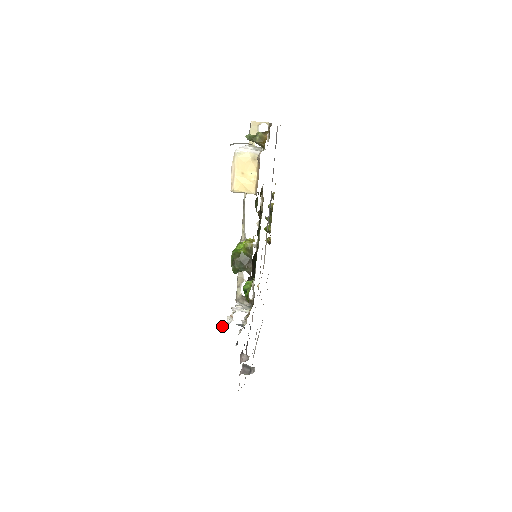
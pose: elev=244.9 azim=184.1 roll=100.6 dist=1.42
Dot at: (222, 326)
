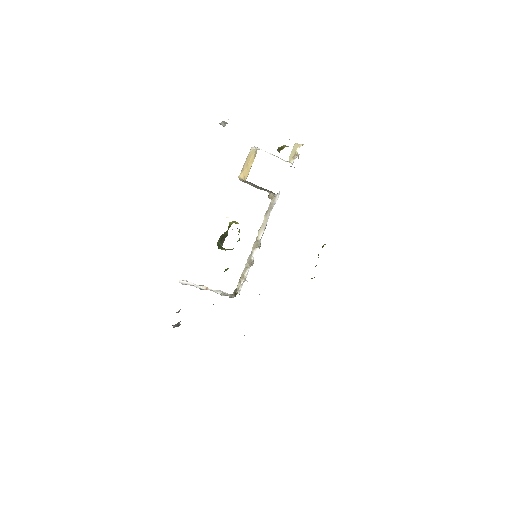
Dot at: (185, 280)
